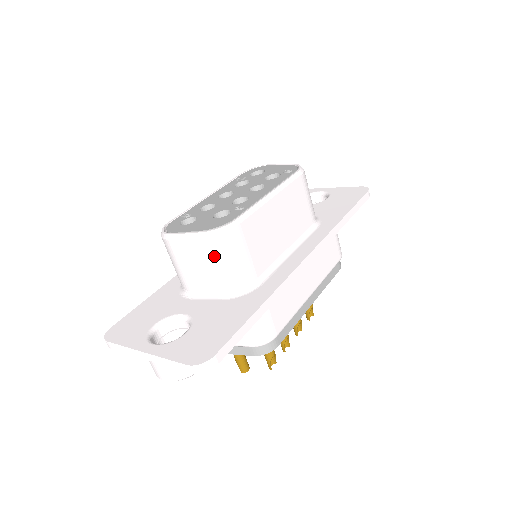
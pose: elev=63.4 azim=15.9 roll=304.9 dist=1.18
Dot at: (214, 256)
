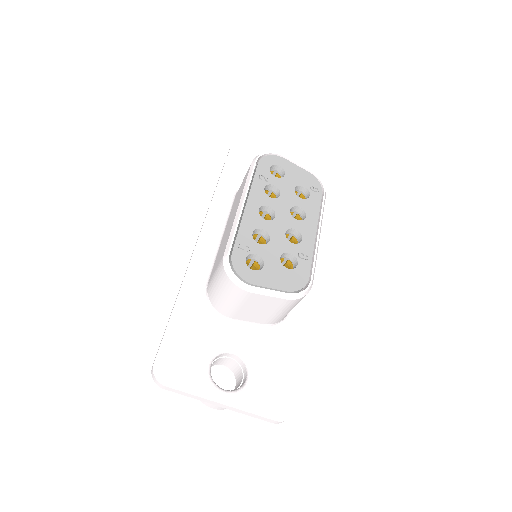
Dot at: (284, 309)
